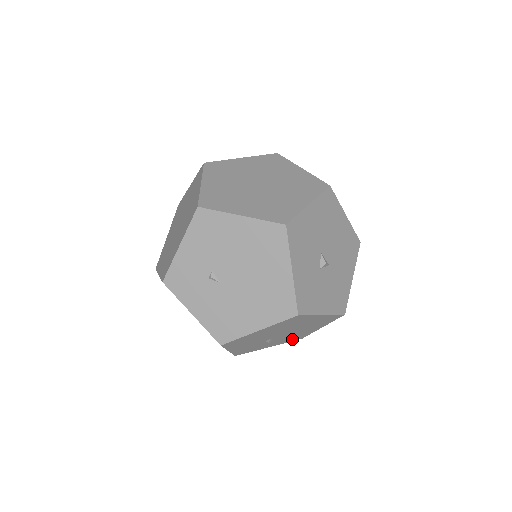
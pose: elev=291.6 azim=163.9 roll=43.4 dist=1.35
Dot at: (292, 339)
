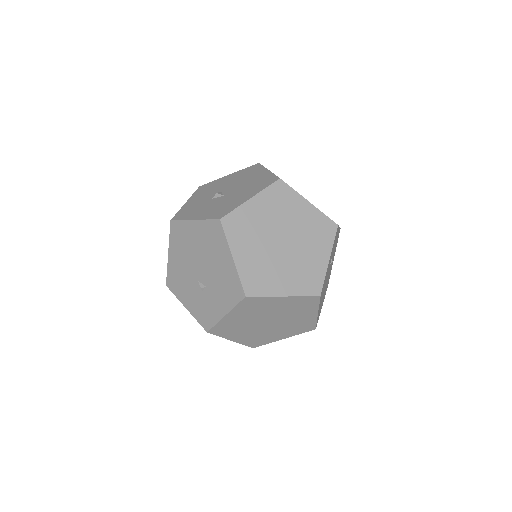
Dot at: (232, 294)
